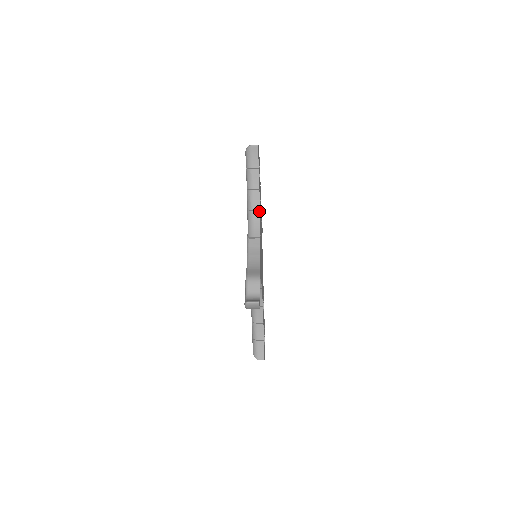
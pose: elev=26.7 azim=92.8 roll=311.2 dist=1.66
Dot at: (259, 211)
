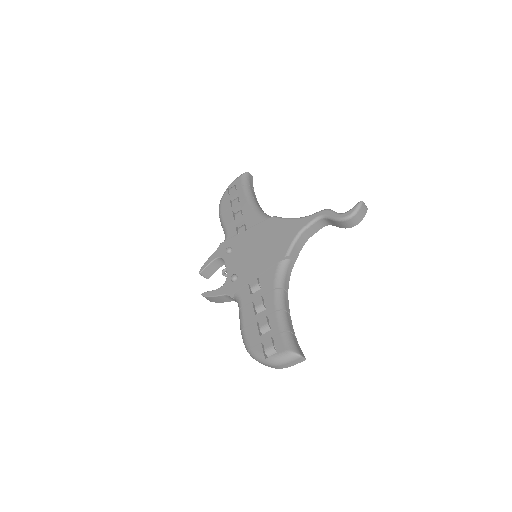
Dot at: occluded
